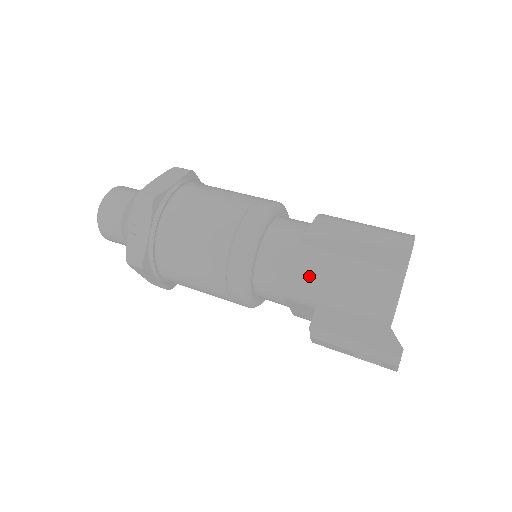
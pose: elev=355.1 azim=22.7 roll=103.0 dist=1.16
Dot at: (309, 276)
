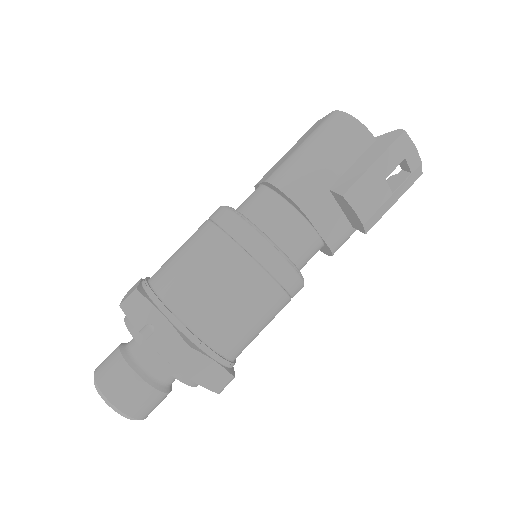
Dot at: (297, 174)
